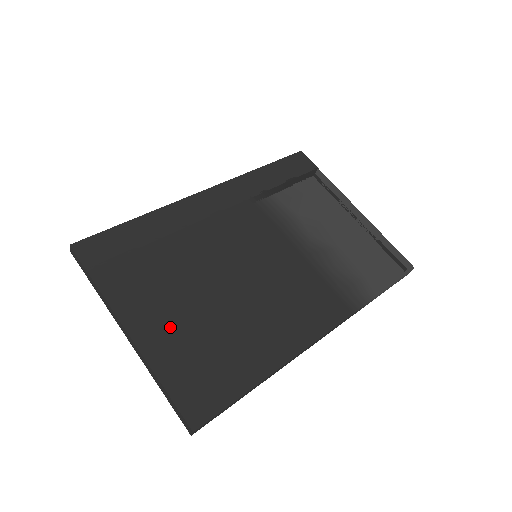
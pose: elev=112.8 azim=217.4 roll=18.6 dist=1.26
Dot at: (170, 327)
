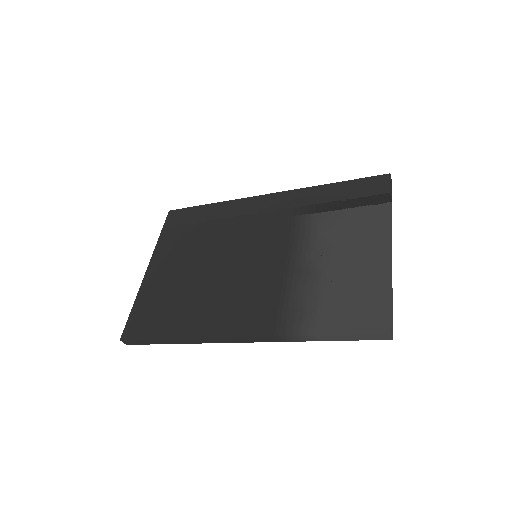
Dot at: (164, 278)
